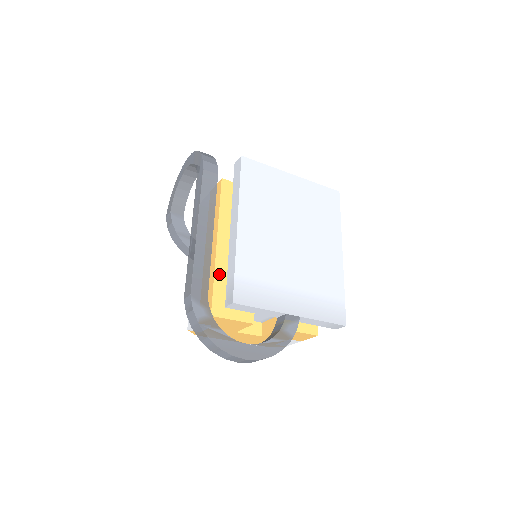
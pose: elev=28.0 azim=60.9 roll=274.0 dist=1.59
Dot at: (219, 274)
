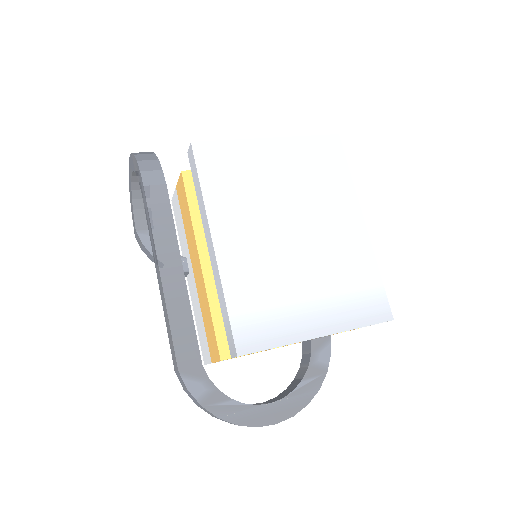
Dot at: (215, 302)
